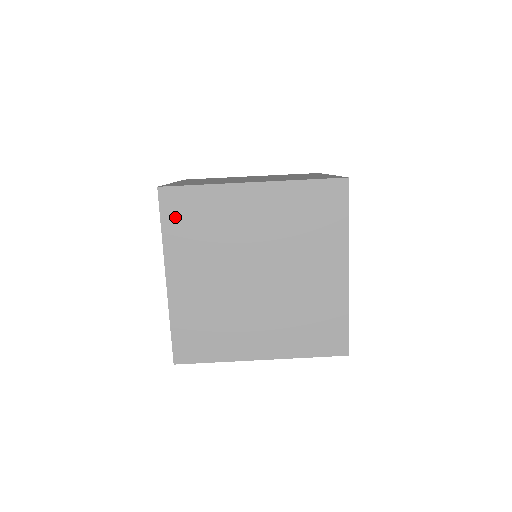
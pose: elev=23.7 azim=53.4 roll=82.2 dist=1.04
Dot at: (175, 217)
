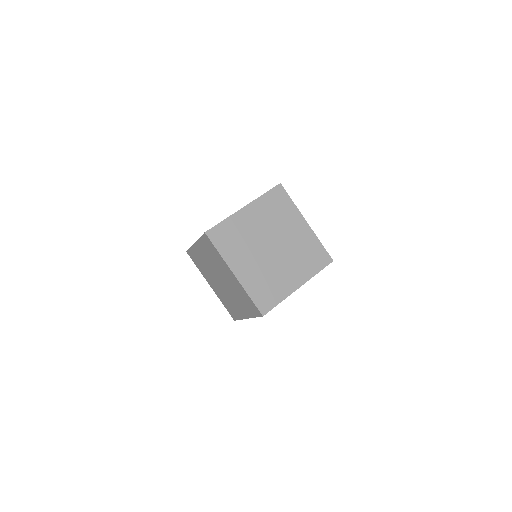
Dot at: (273, 197)
